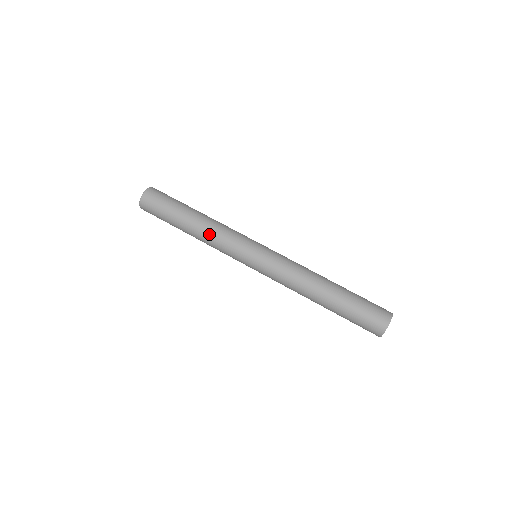
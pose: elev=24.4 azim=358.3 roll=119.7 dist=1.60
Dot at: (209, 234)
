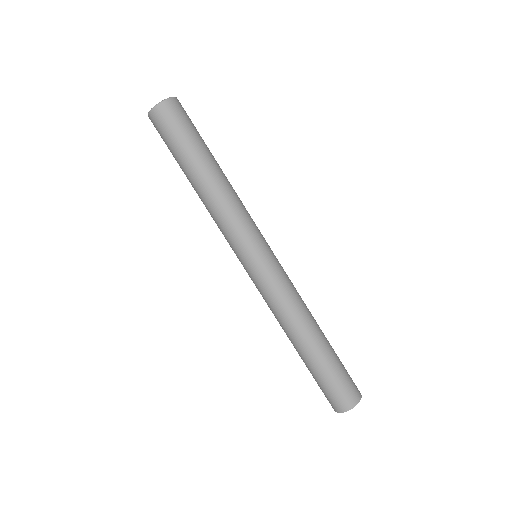
Dot at: (220, 201)
